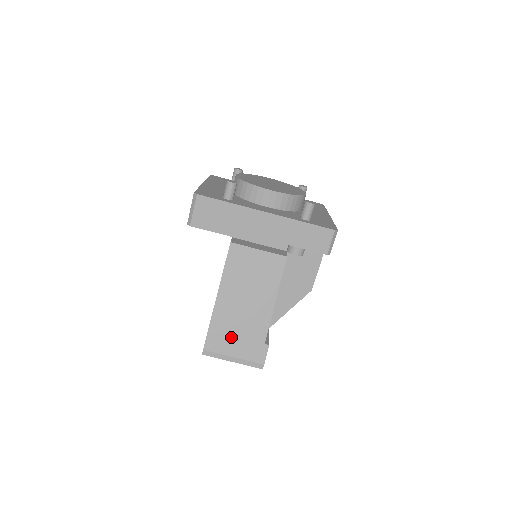
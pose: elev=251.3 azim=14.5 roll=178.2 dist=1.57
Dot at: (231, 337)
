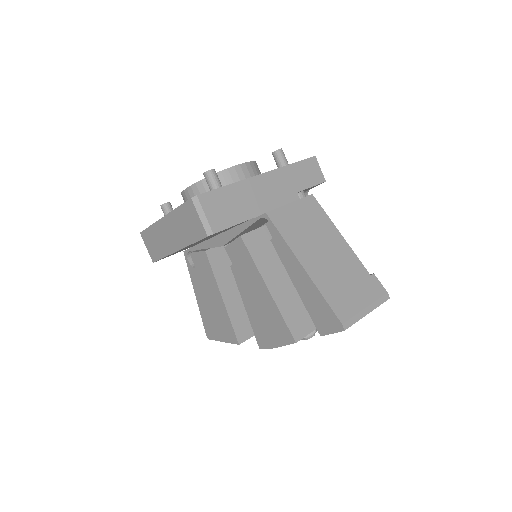
Dot at: (347, 292)
